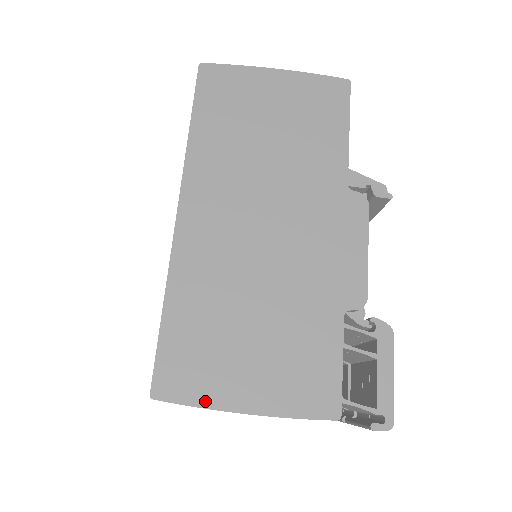
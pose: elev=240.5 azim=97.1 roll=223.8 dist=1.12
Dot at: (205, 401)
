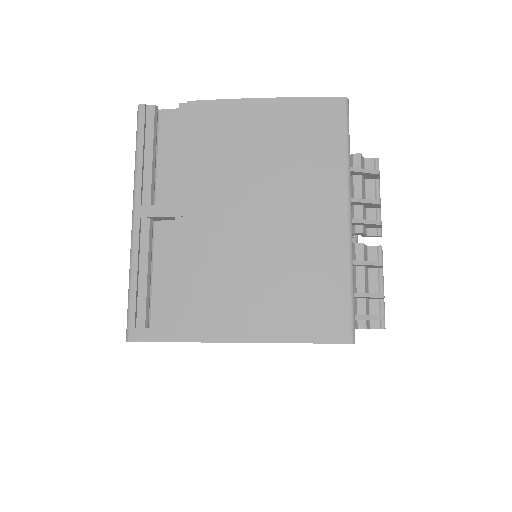
Dot at: occluded
